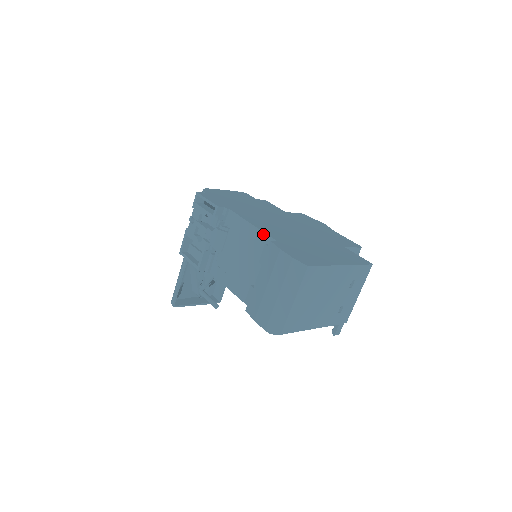
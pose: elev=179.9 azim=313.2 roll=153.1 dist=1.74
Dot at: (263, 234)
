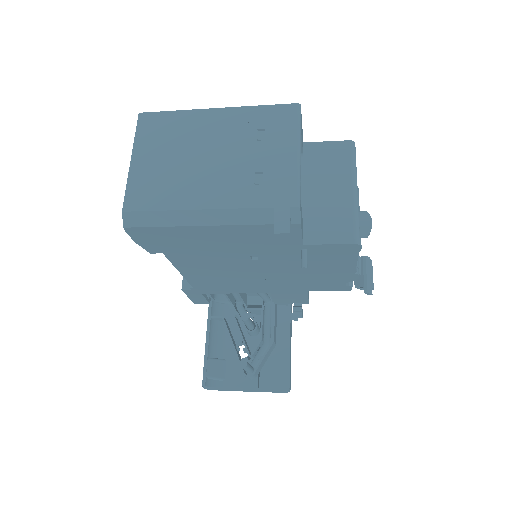
Dot at: occluded
